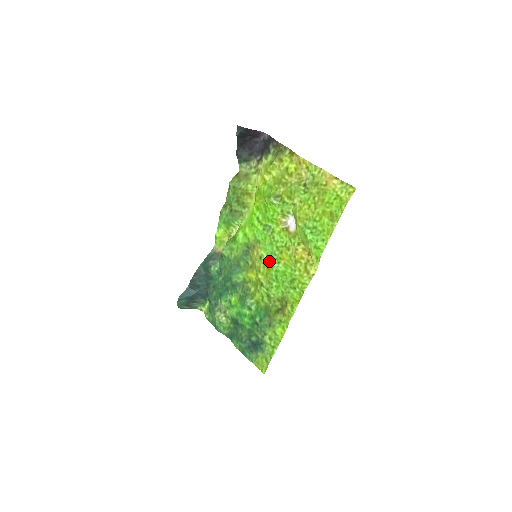
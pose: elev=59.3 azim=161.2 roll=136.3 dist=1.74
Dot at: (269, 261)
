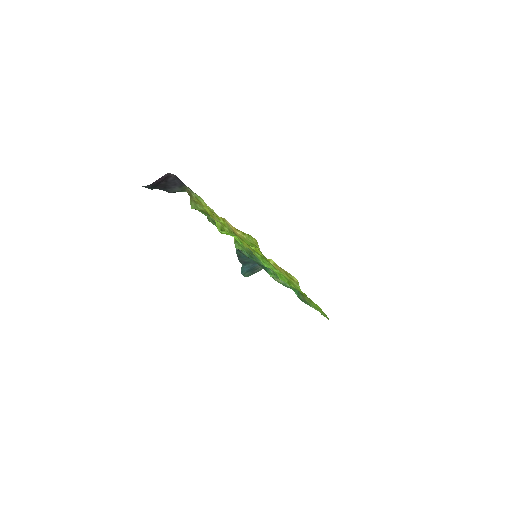
Dot at: occluded
